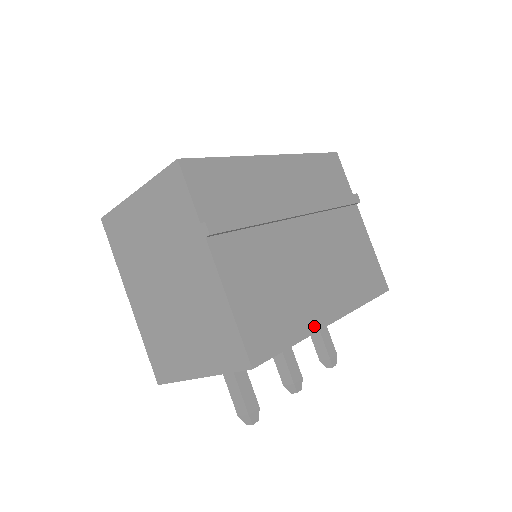
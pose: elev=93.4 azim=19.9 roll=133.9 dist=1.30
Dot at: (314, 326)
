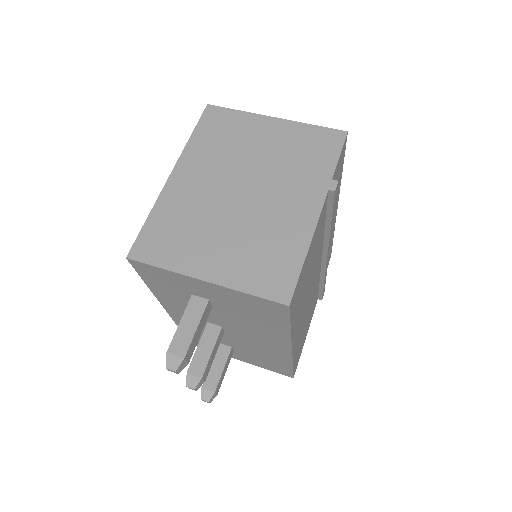
Dot at: (293, 335)
